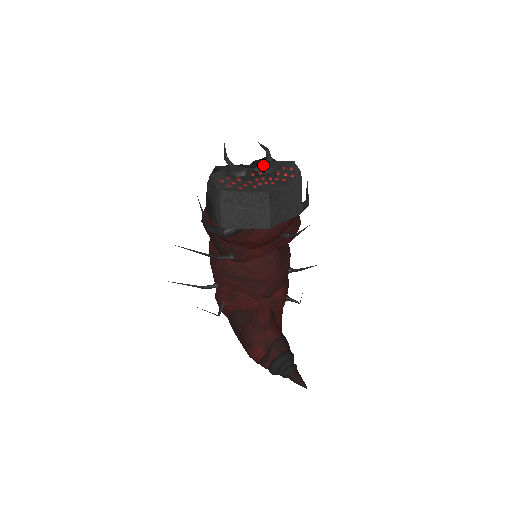
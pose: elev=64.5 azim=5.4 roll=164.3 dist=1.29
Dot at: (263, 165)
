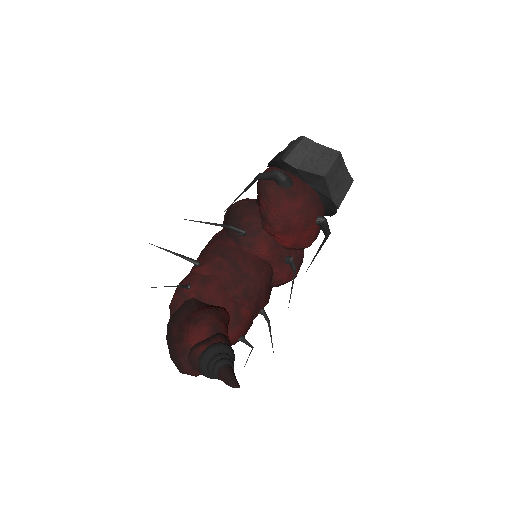
Dot at: occluded
